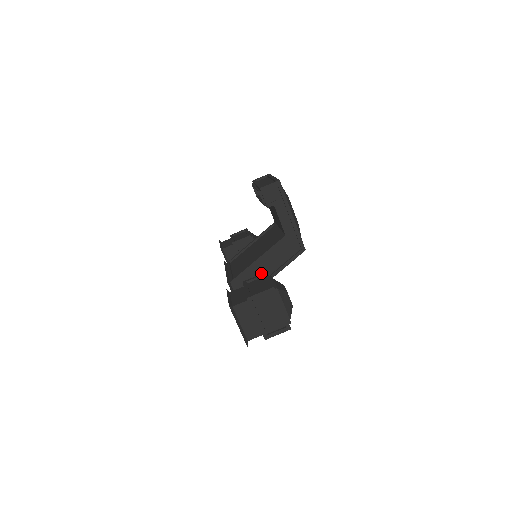
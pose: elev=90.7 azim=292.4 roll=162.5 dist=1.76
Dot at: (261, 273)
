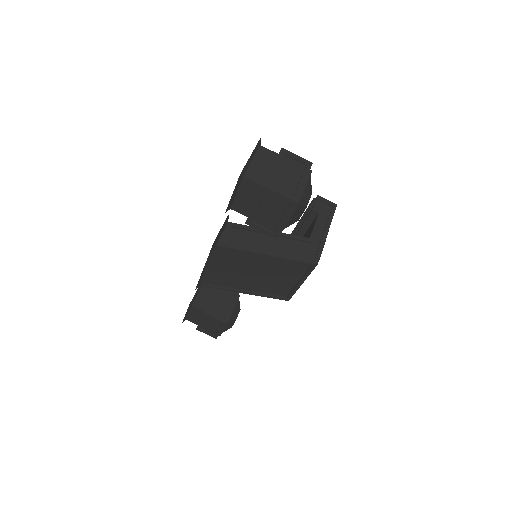
Dot at: (261, 244)
